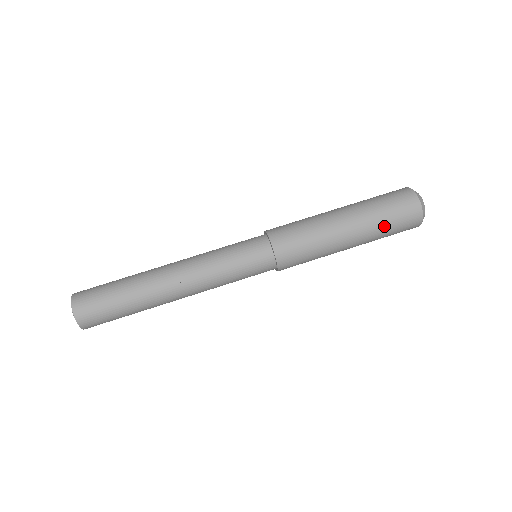
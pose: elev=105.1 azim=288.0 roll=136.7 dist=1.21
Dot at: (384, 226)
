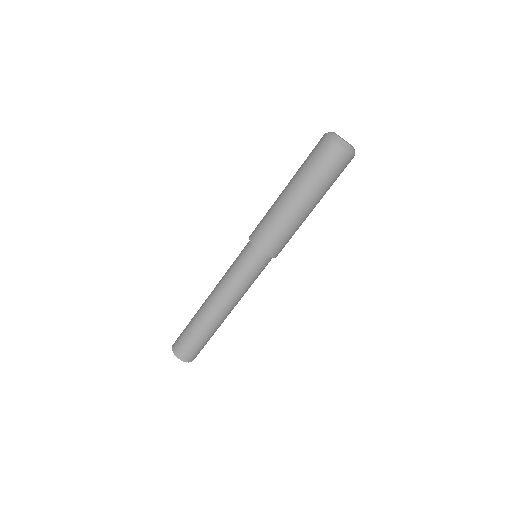
Dot at: occluded
